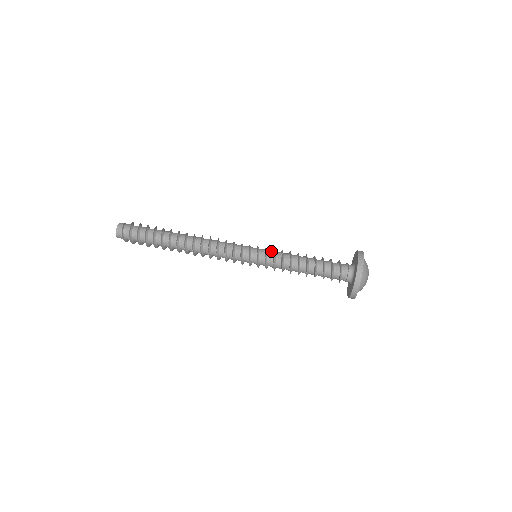
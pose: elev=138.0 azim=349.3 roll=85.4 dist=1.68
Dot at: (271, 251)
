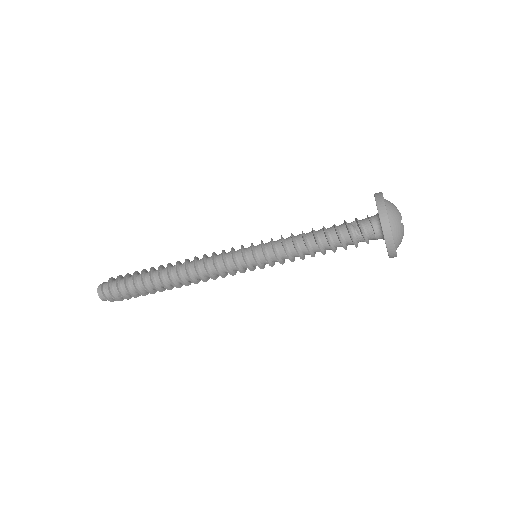
Dot at: (270, 251)
